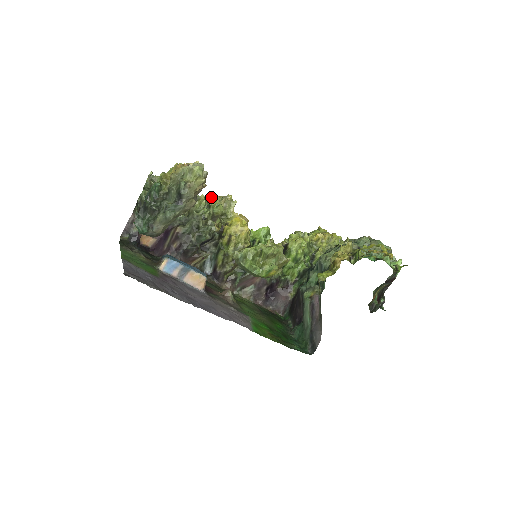
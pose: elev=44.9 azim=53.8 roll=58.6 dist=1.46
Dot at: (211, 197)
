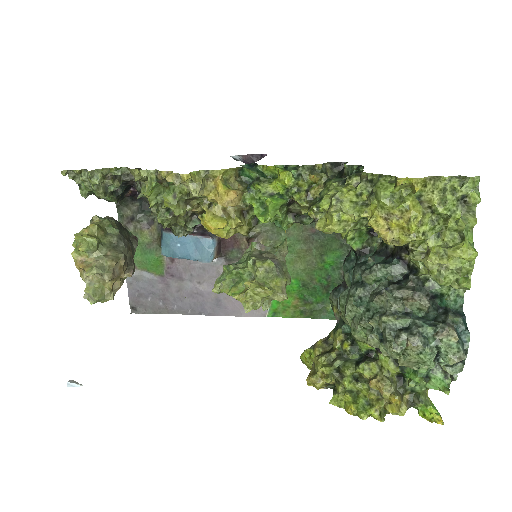
Dot at: (160, 175)
